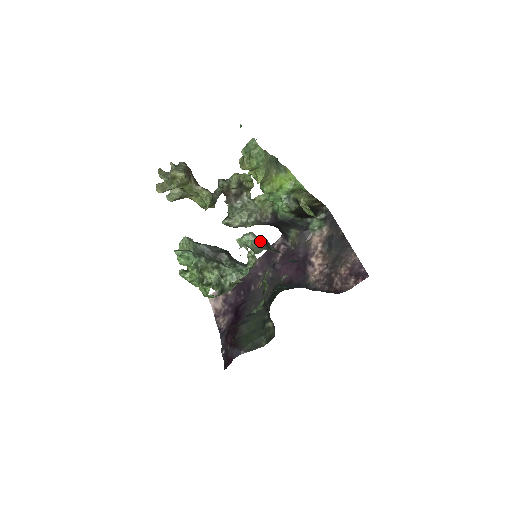
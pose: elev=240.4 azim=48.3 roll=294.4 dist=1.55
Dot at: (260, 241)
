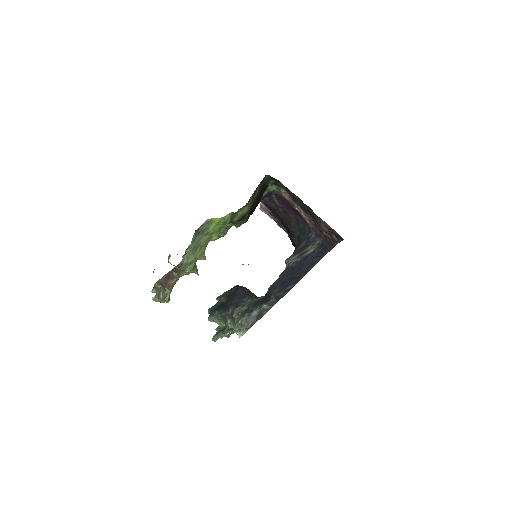
Dot at: occluded
